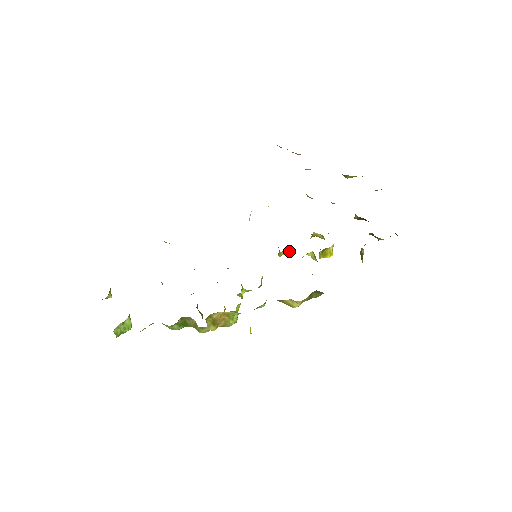
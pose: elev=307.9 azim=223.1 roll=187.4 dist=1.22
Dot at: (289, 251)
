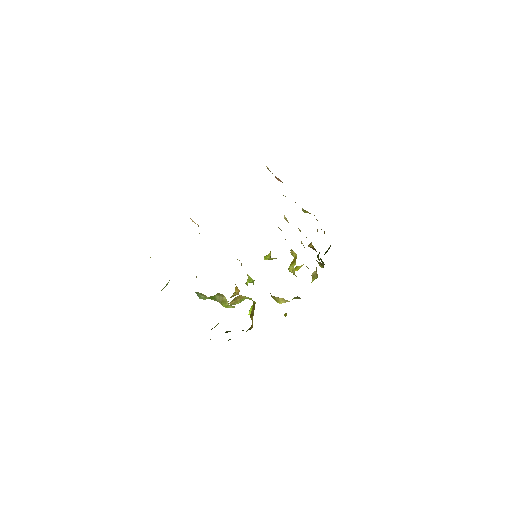
Dot at: occluded
